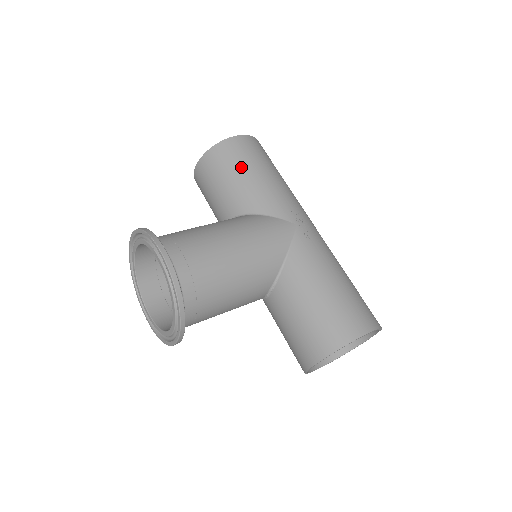
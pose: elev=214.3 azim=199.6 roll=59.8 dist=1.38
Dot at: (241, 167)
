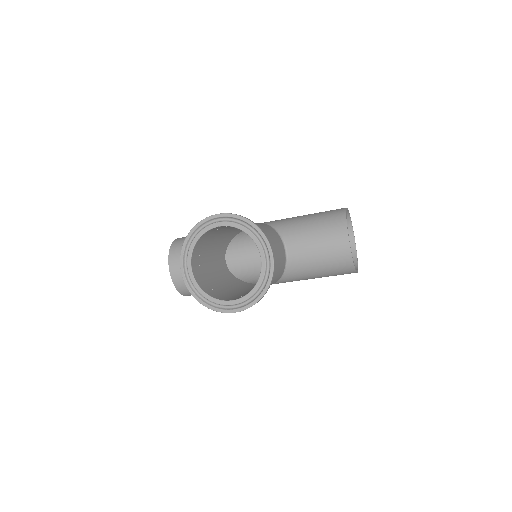
Dot at: occluded
